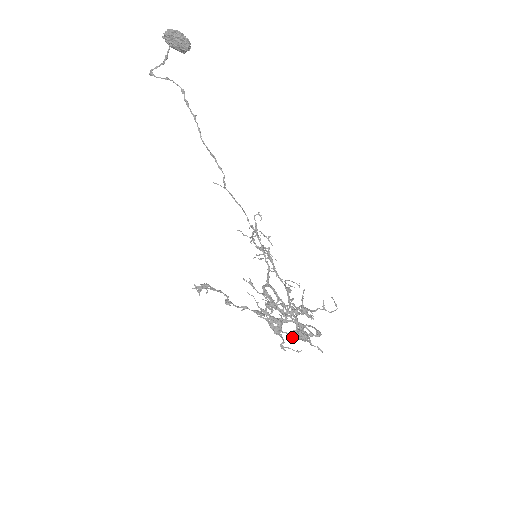
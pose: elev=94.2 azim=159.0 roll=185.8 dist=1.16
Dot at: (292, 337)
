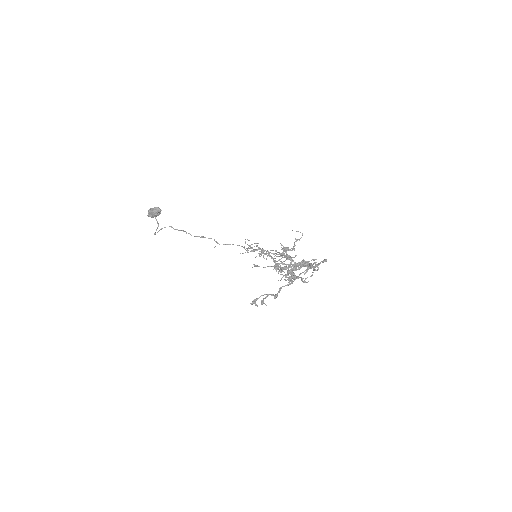
Dot at: (297, 269)
